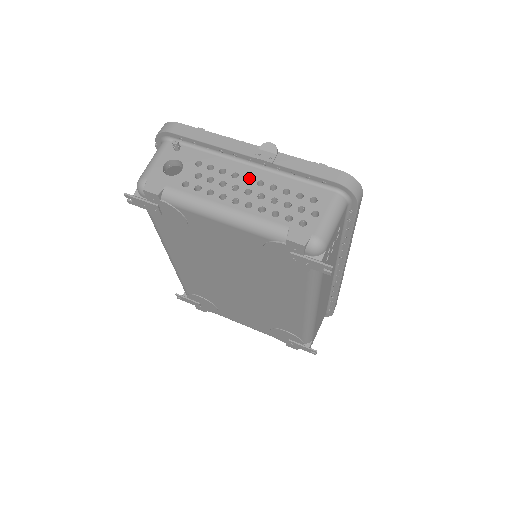
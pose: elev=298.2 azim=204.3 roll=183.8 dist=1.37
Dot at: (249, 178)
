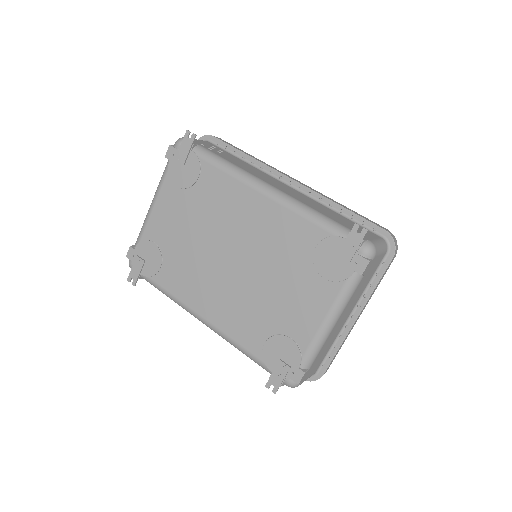
Dot at: occluded
